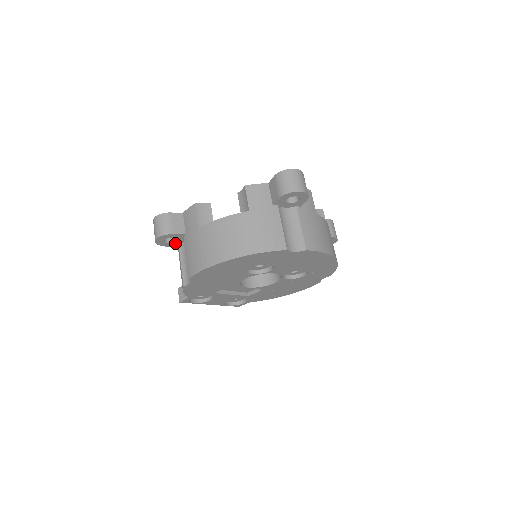
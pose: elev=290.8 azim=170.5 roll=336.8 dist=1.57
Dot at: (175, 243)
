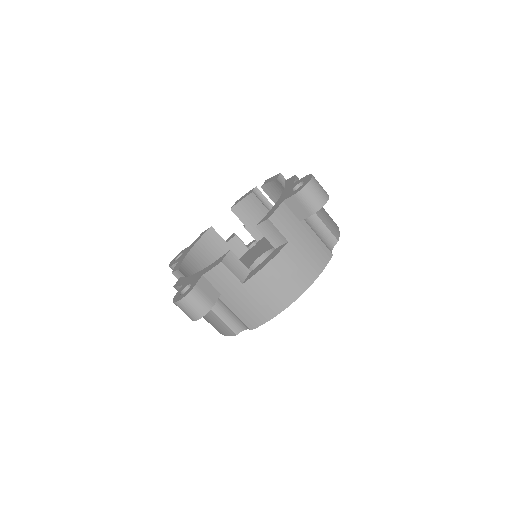
Dot at: occluded
